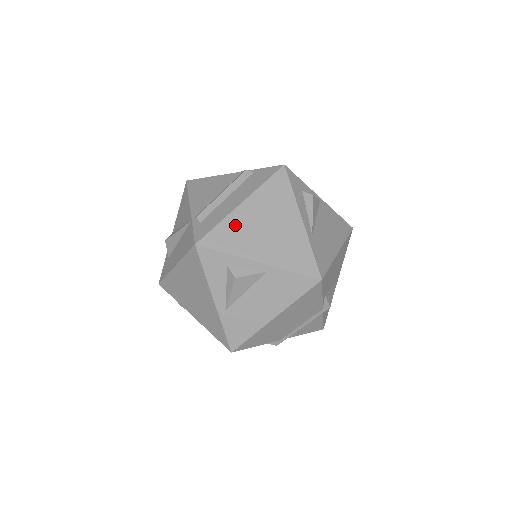
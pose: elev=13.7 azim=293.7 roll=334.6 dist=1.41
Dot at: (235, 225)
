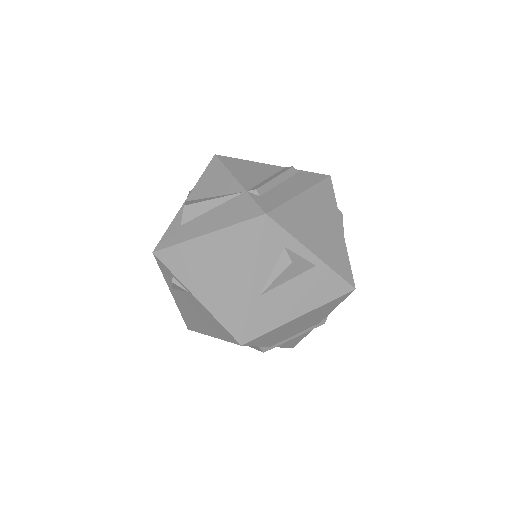
Dot at: (297, 211)
